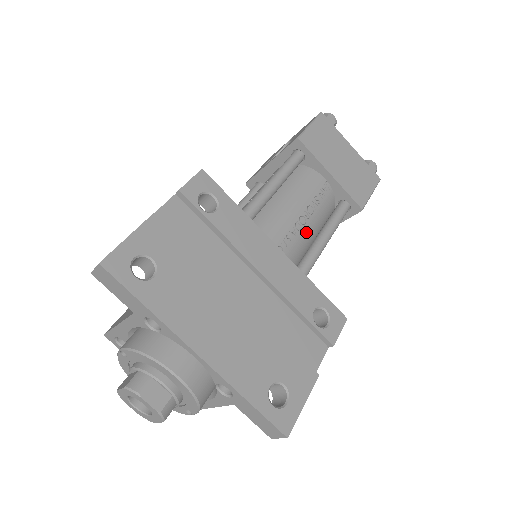
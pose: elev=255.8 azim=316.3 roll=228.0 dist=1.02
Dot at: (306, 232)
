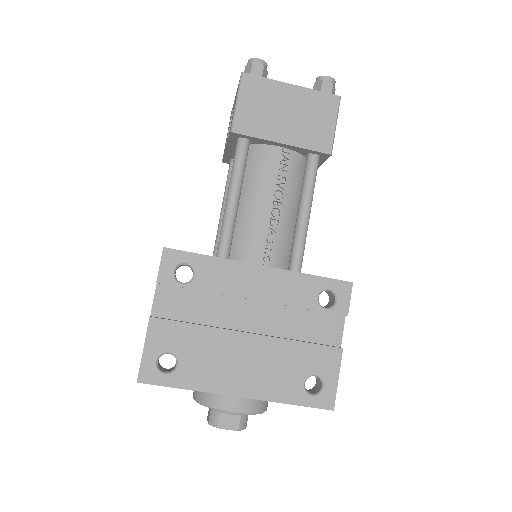
Dot at: (285, 219)
